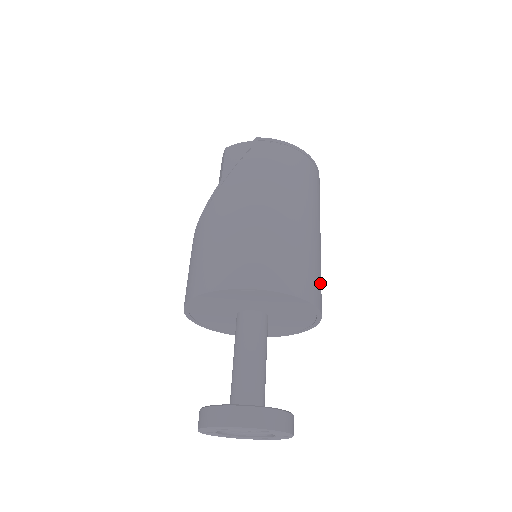
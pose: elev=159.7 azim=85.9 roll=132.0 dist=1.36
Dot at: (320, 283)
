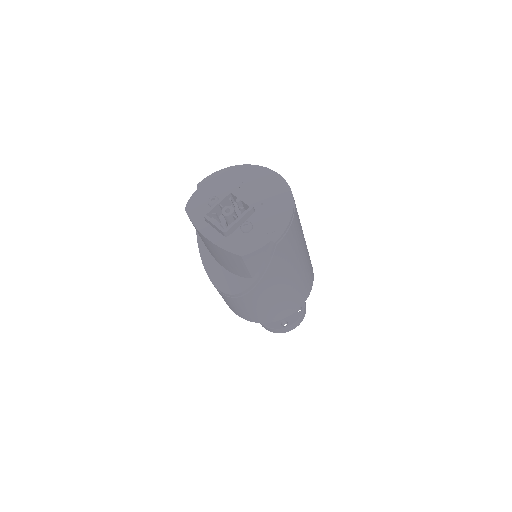
Dot at: occluded
